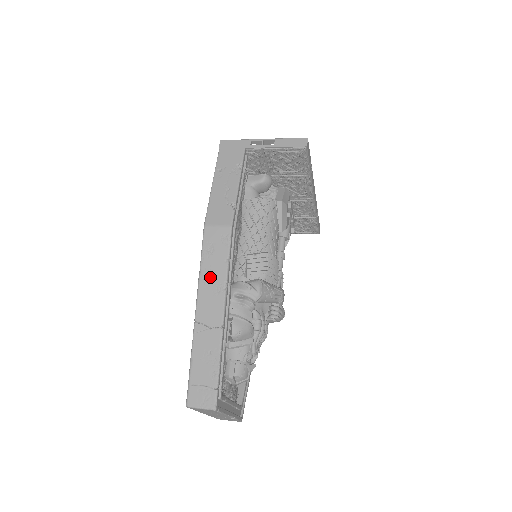
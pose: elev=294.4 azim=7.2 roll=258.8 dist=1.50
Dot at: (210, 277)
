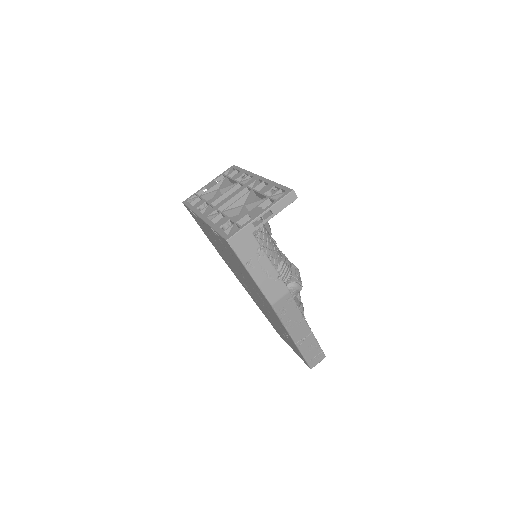
Dot at: (292, 322)
